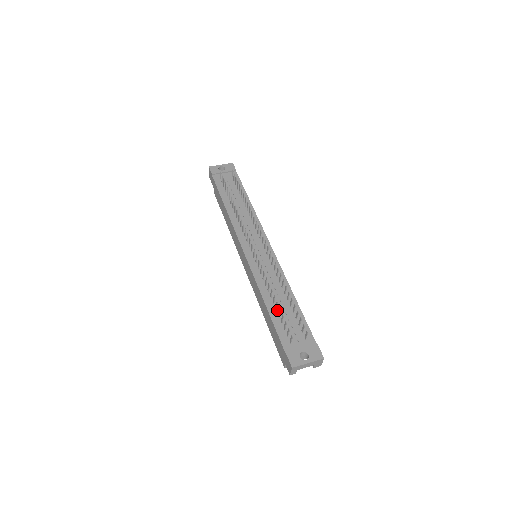
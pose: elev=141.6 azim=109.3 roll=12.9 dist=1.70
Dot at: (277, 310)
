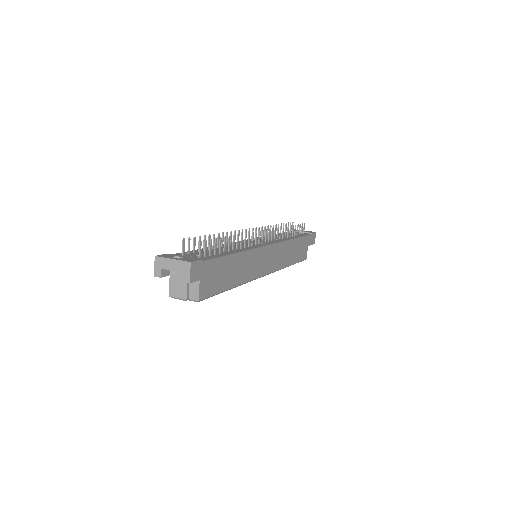
Dot at: occluded
